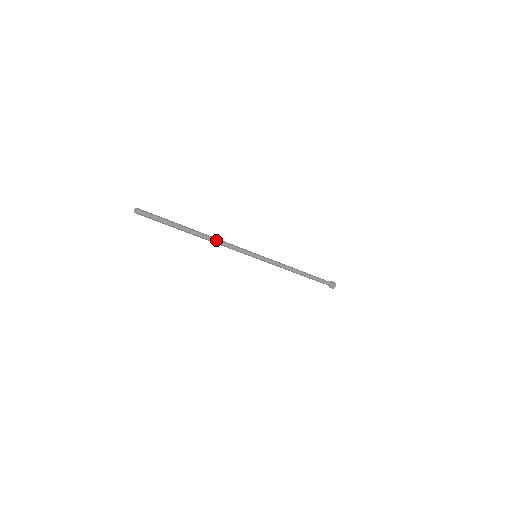
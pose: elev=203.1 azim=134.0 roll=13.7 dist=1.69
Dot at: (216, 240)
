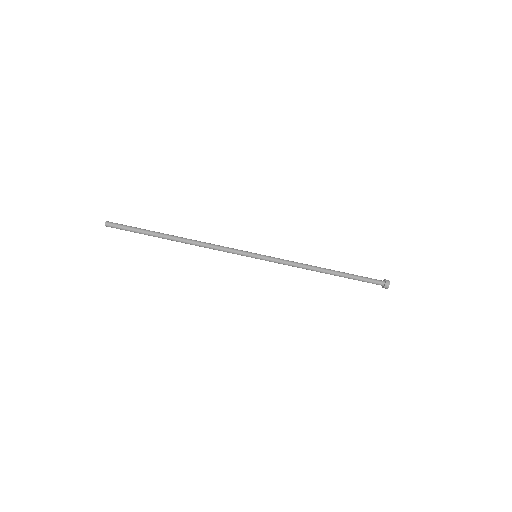
Dot at: (199, 241)
